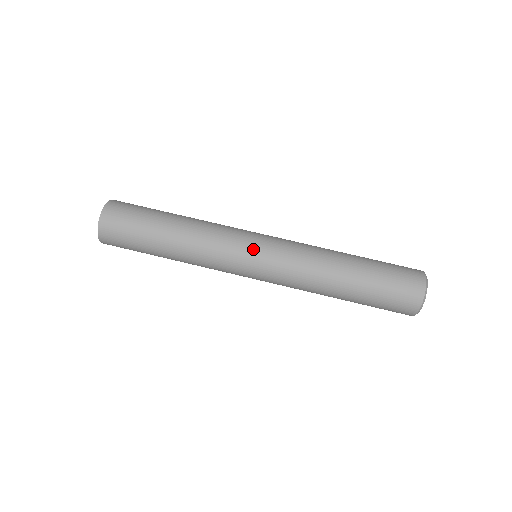
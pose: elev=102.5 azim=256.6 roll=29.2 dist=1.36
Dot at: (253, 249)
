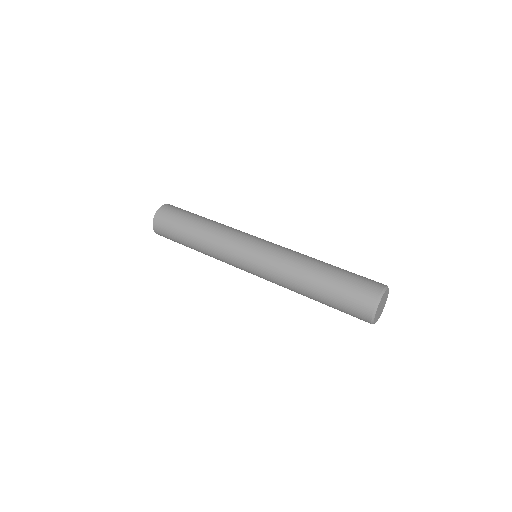
Dot at: (250, 244)
